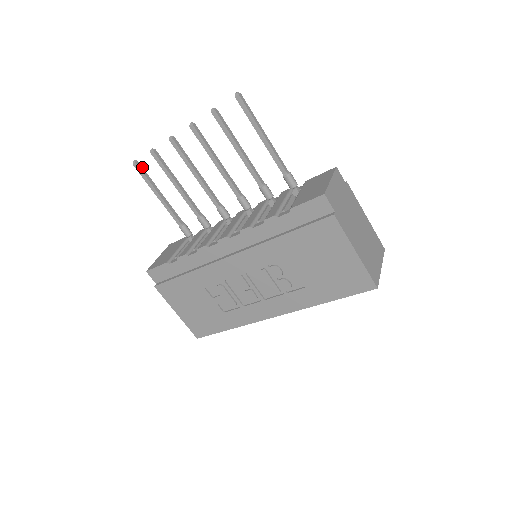
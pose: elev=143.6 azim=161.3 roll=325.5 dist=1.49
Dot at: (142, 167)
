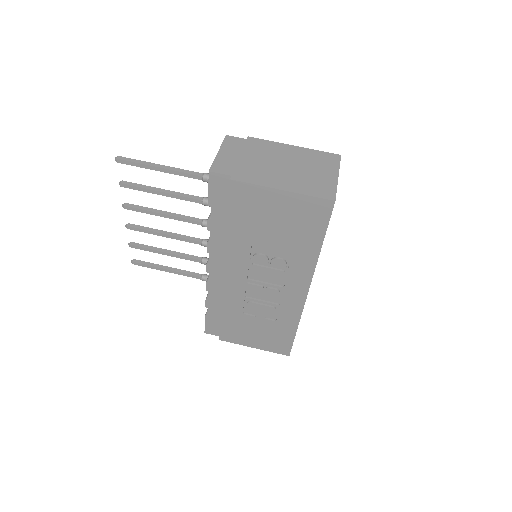
Dot at: (140, 260)
